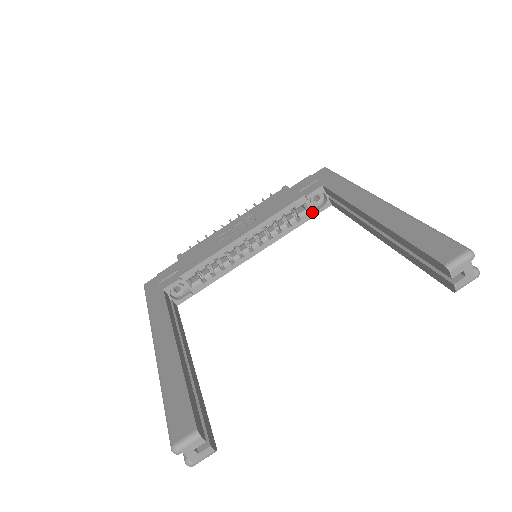
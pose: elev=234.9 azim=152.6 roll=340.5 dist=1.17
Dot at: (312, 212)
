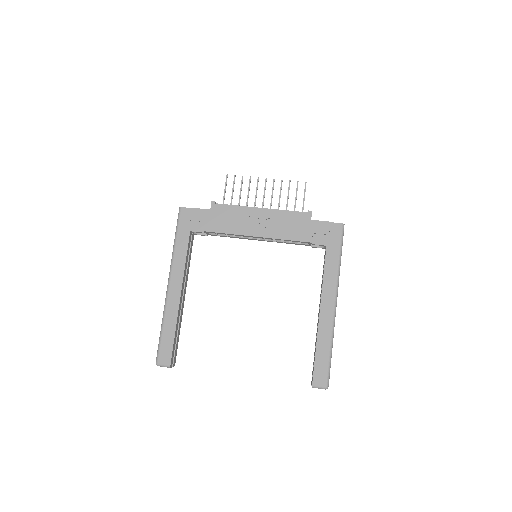
Dot at: (310, 245)
